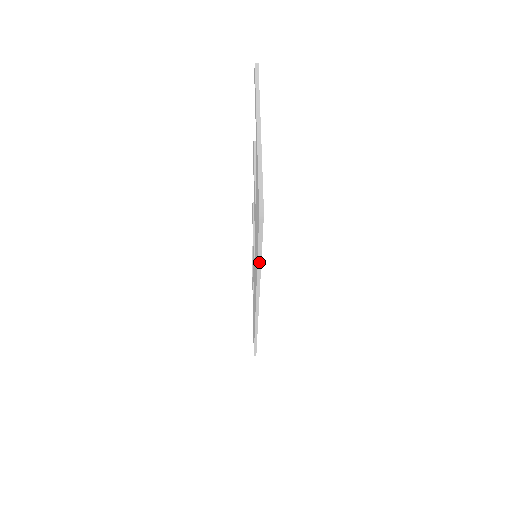
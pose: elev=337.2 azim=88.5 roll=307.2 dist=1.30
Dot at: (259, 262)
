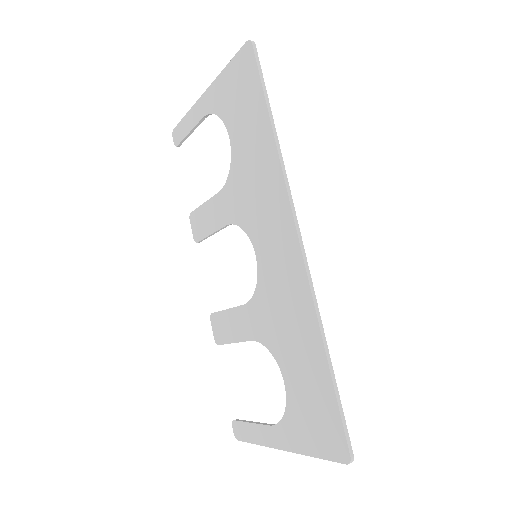
Dot at: (271, 118)
